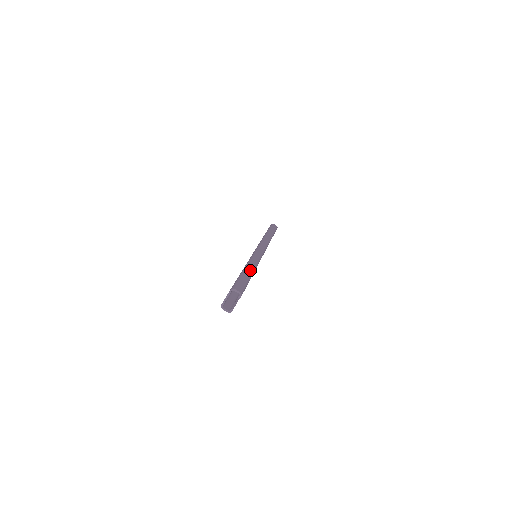
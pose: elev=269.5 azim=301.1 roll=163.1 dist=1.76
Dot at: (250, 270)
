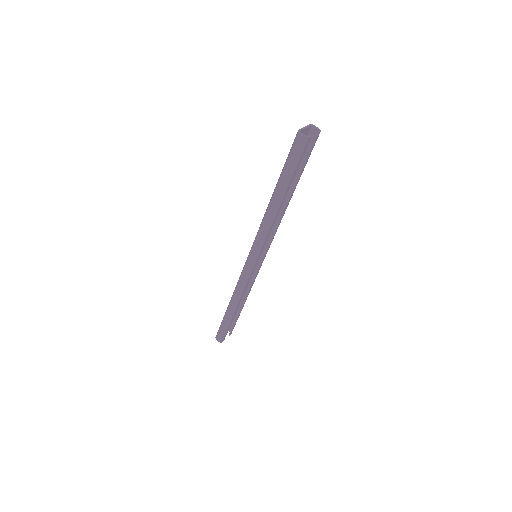
Dot at: (292, 187)
